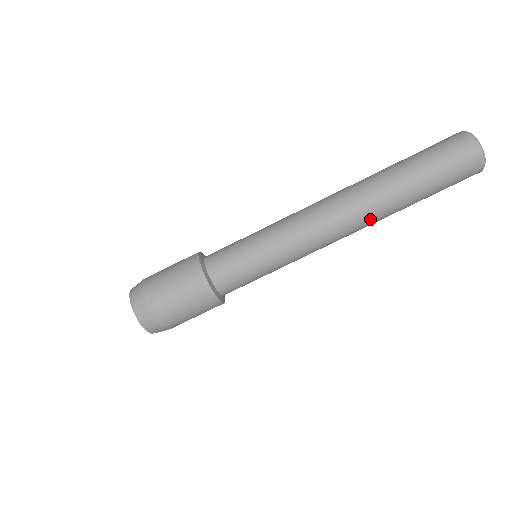
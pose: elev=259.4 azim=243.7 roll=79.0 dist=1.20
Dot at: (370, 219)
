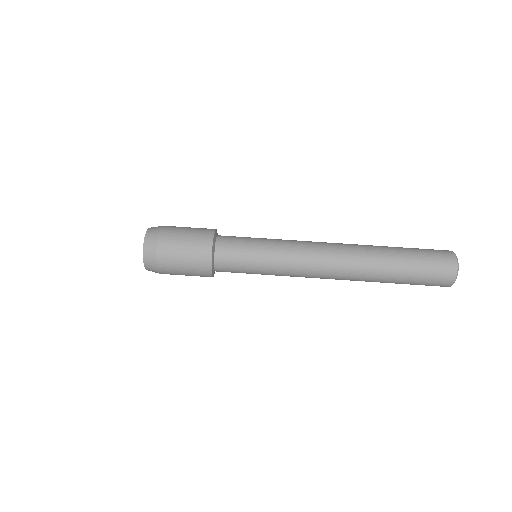
Dot at: (355, 263)
